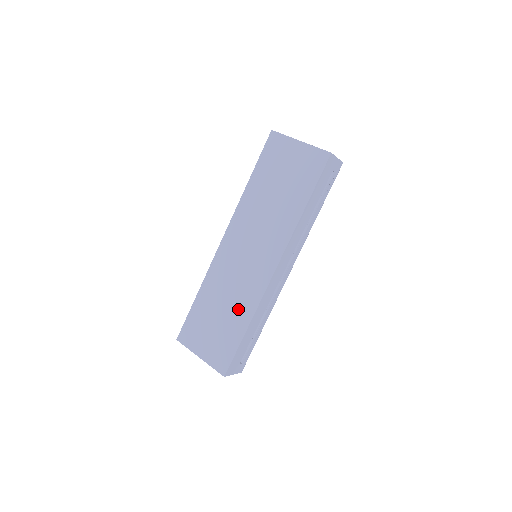
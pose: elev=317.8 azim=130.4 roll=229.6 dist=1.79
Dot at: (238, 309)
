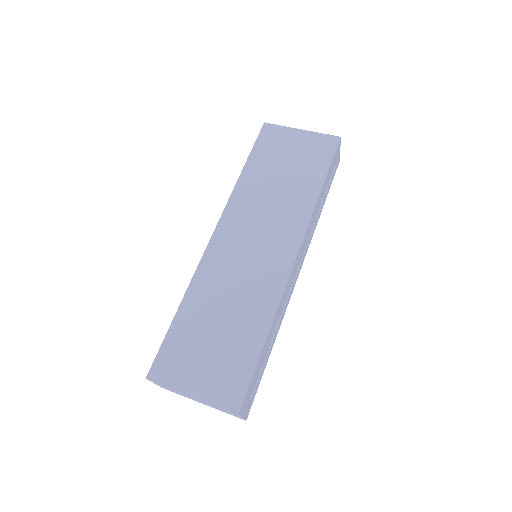
Dot at: (249, 314)
